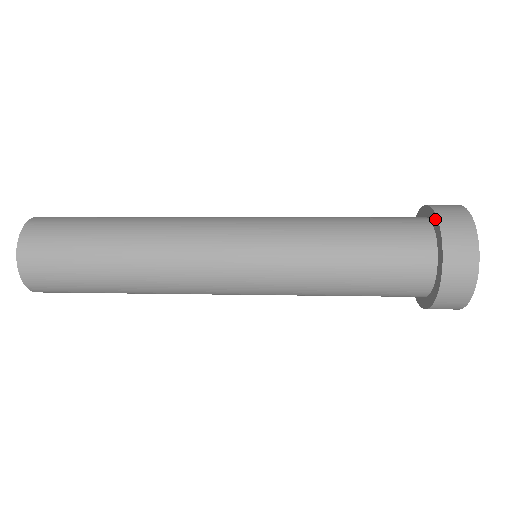
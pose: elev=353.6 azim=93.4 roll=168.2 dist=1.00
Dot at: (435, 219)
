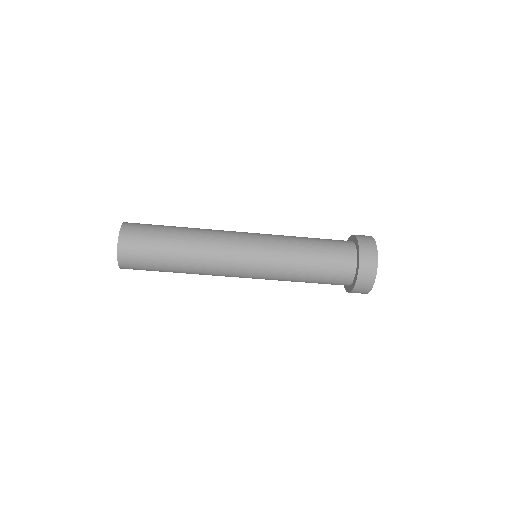
Dot at: (353, 236)
